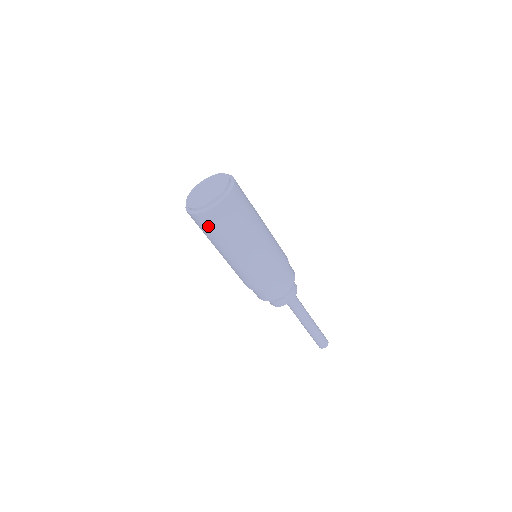
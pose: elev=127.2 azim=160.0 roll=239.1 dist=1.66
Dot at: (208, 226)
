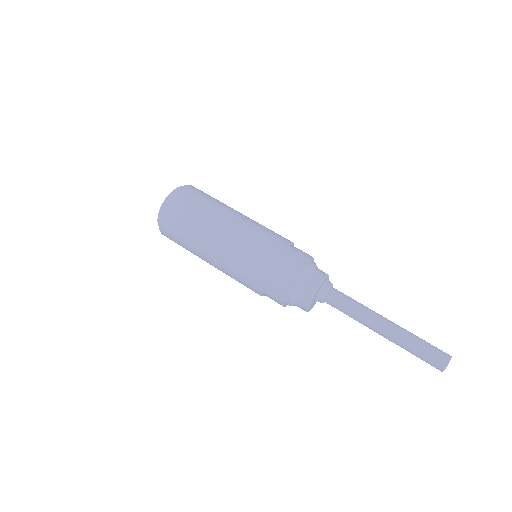
Dot at: (172, 233)
